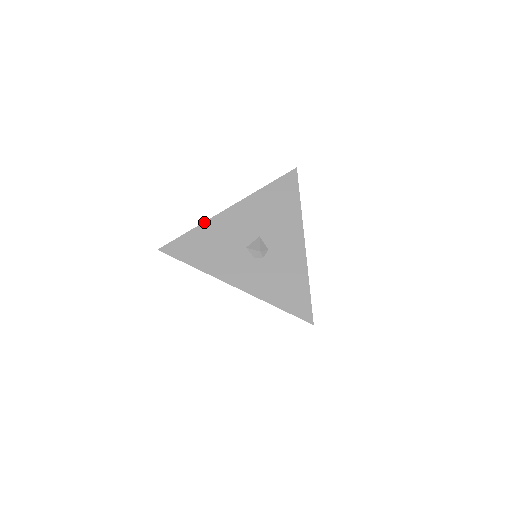
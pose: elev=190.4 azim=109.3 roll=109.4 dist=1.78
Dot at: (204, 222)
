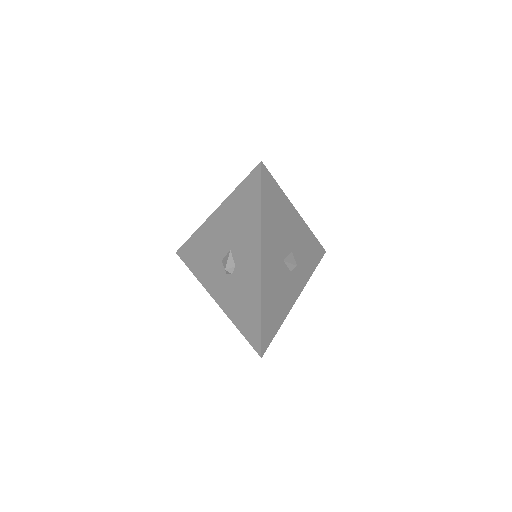
Dot at: (198, 228)
